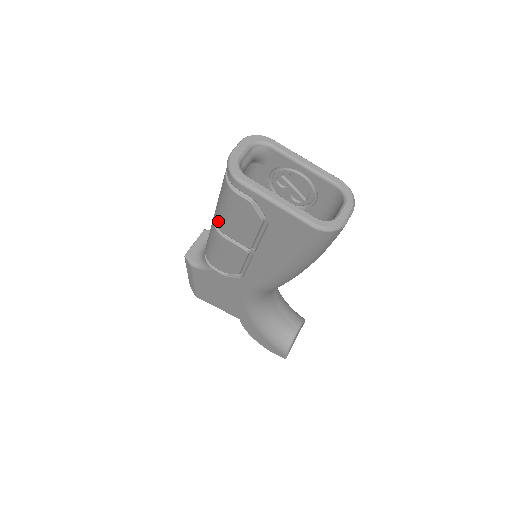
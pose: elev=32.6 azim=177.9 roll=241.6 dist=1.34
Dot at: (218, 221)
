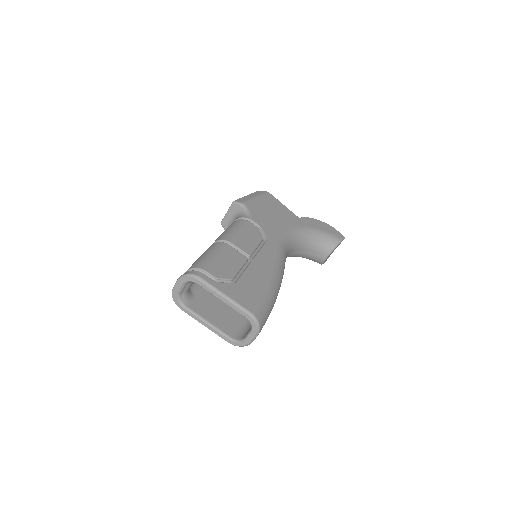
Dot at: occluded
